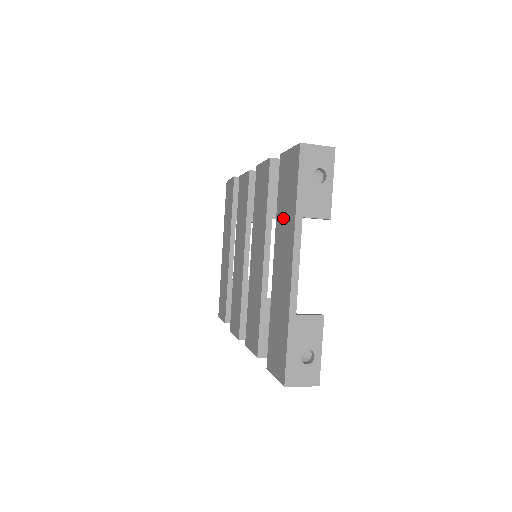
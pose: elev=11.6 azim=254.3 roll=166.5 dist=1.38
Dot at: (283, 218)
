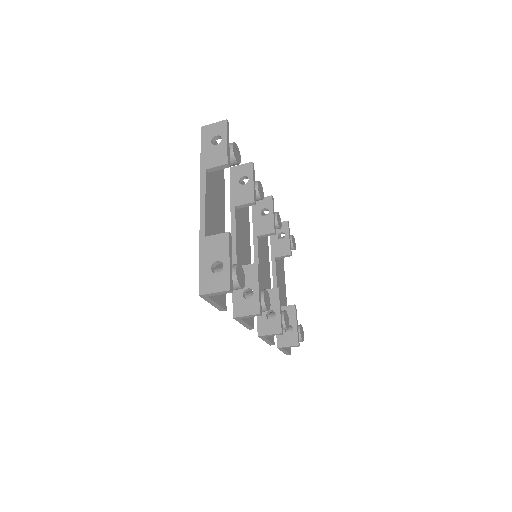
Dot at: occluded
